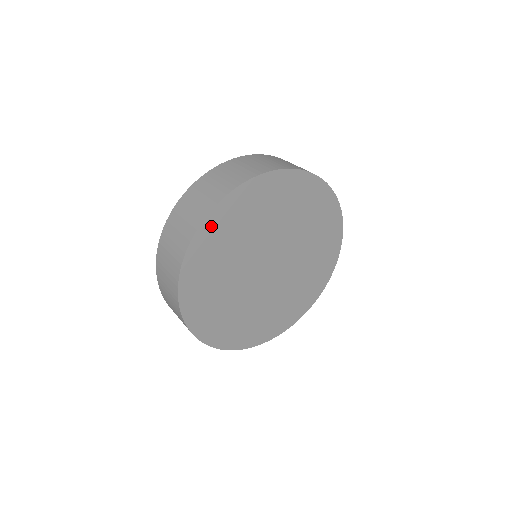
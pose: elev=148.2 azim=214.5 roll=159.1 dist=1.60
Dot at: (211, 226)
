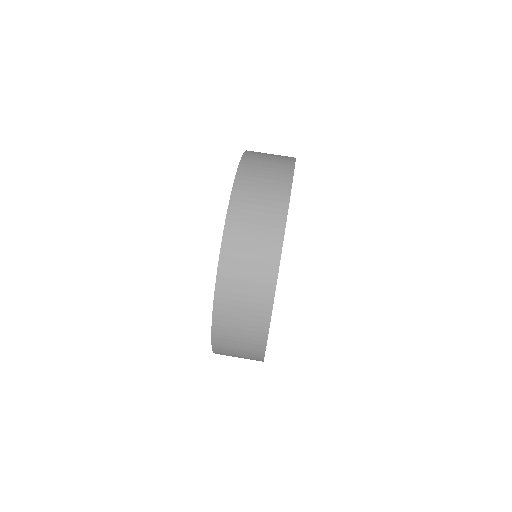
Dot at: occluded
